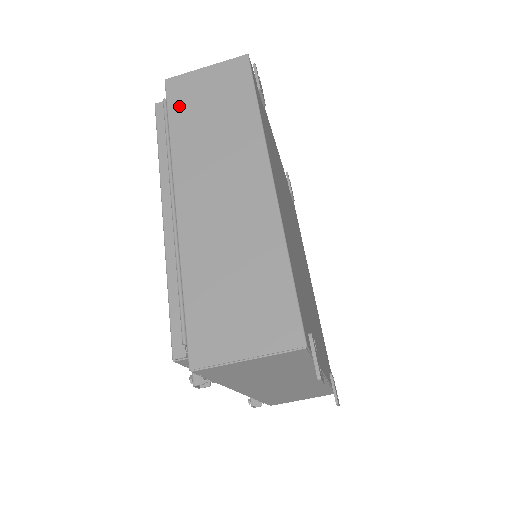
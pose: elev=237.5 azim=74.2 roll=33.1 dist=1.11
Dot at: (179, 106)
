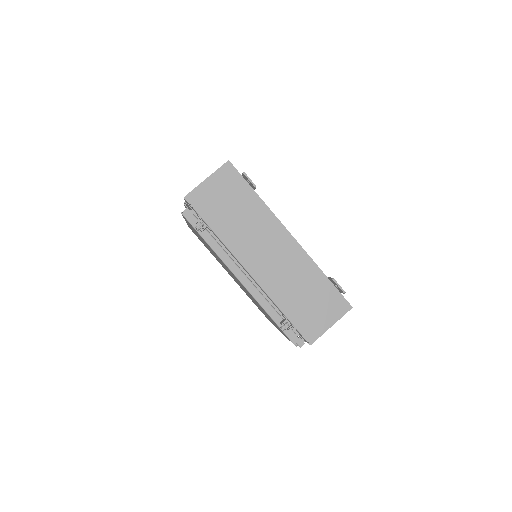
Dot at: occluded
